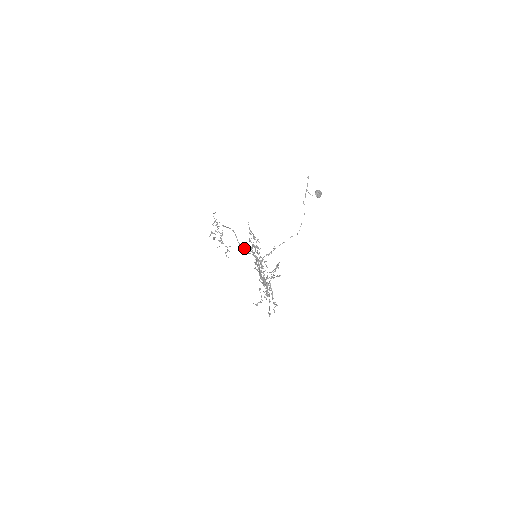
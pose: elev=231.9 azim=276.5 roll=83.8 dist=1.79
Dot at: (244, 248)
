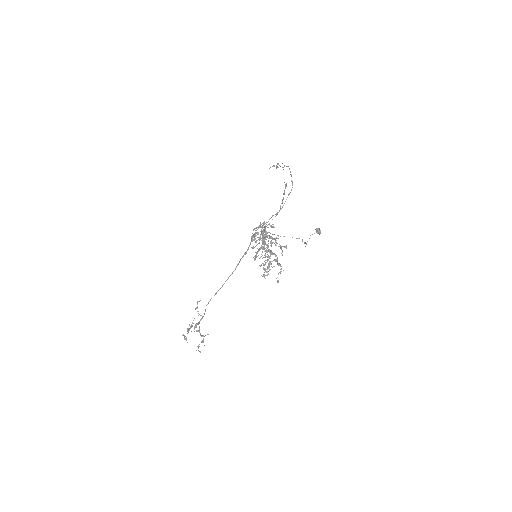
Dot at: occluded
